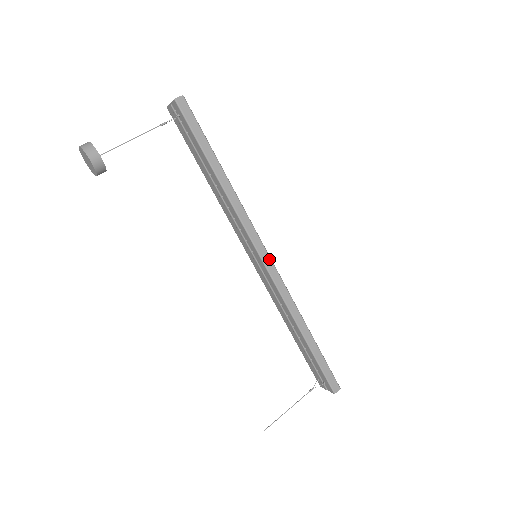
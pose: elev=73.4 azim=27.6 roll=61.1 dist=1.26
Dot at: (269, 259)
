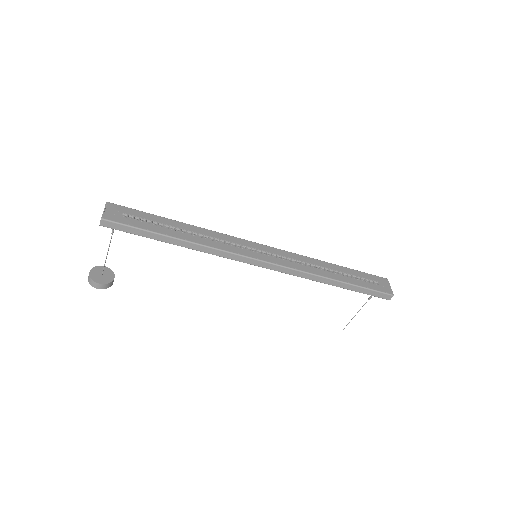
Dot at: (264, 263)
